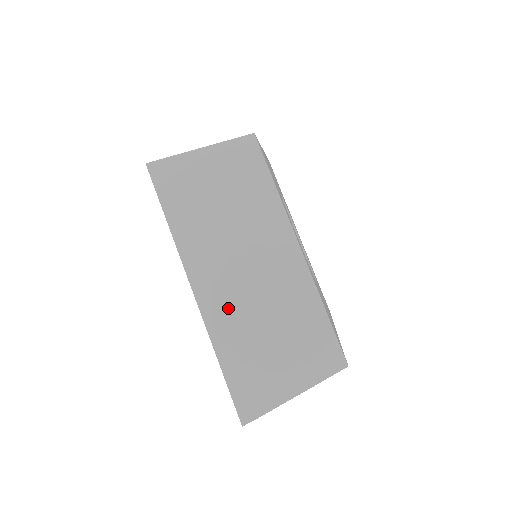
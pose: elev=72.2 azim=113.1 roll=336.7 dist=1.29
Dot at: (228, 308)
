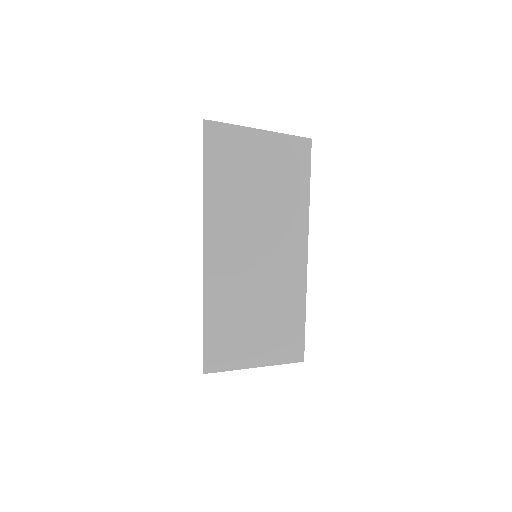
Dot at: occluded
